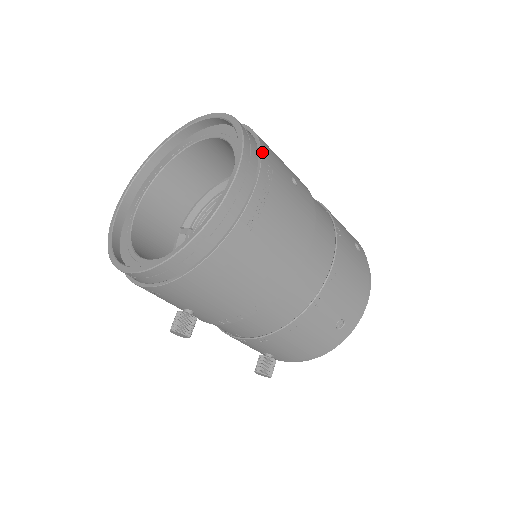
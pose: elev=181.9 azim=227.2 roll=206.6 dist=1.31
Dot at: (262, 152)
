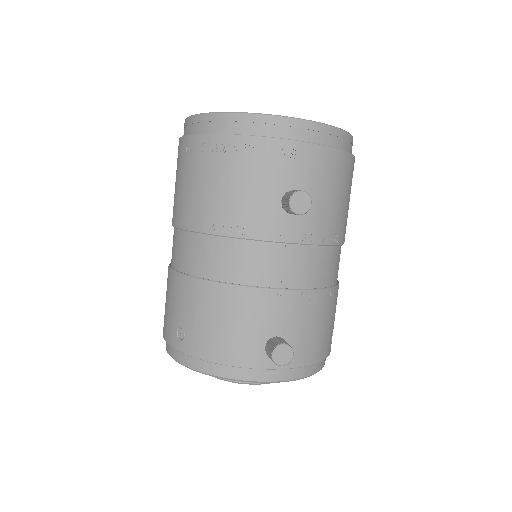
Dot at: occluded
